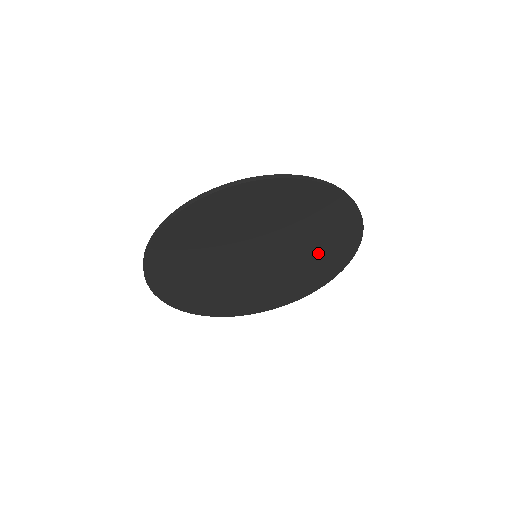
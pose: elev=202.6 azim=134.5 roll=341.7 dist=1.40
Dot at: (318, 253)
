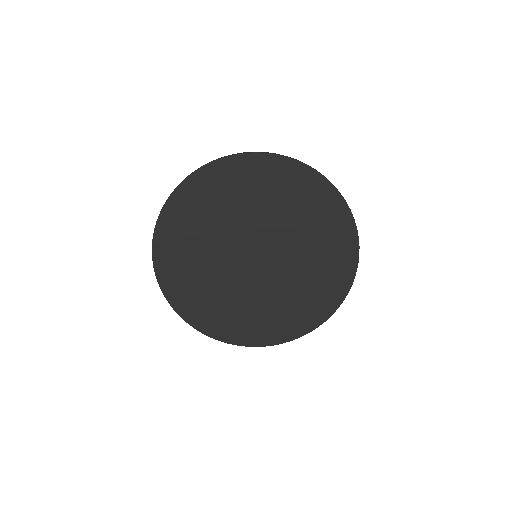
Dot at: (303, 290)
